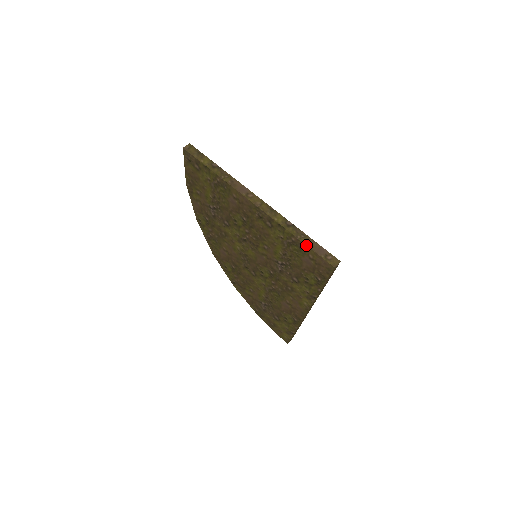
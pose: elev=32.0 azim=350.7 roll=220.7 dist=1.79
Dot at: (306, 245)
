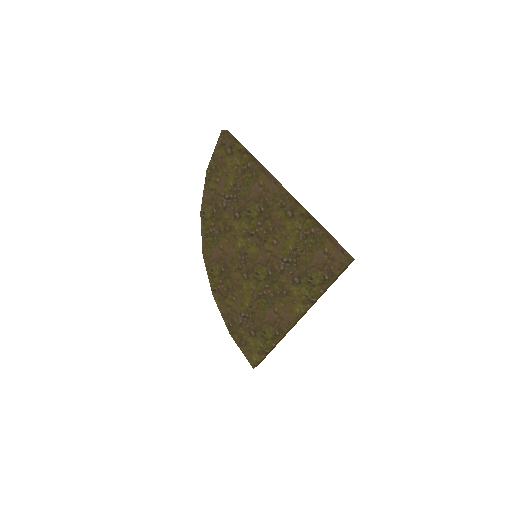
Dot at: (325, 236)
